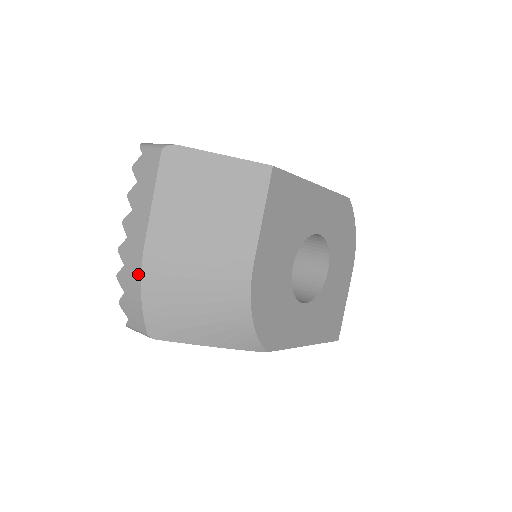
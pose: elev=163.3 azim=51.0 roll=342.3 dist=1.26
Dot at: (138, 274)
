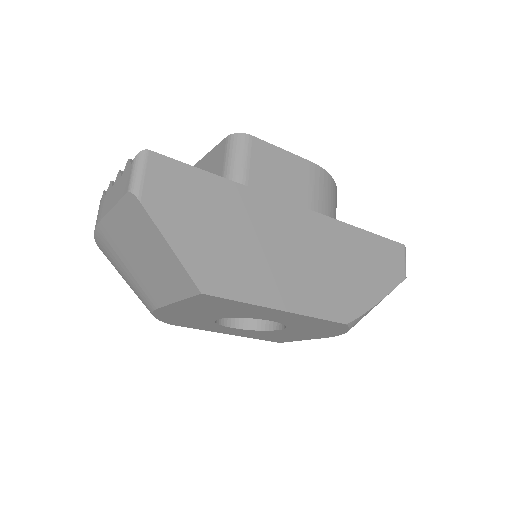
Dot at: (95, 226)
